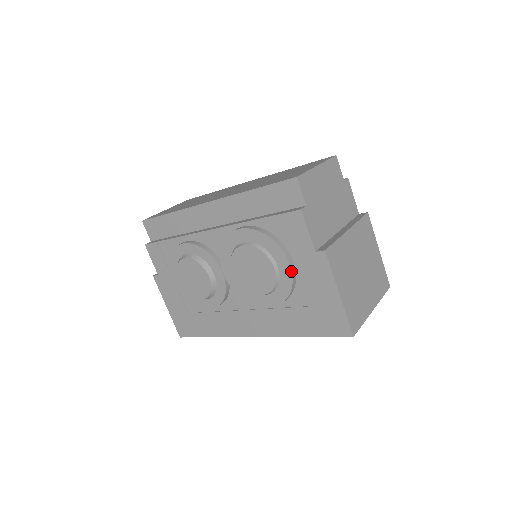
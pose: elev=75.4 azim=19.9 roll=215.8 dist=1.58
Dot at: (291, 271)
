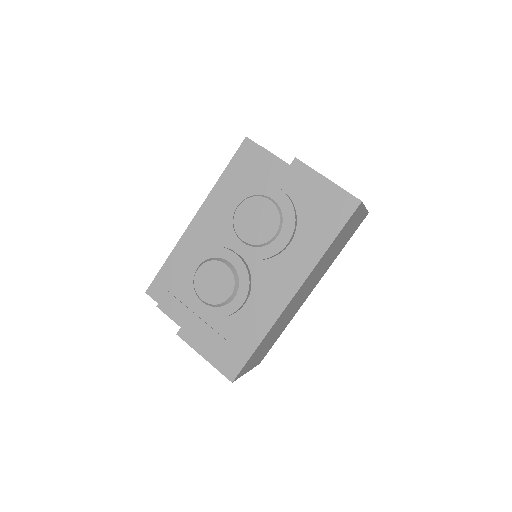
Dot at: (283, 192)
